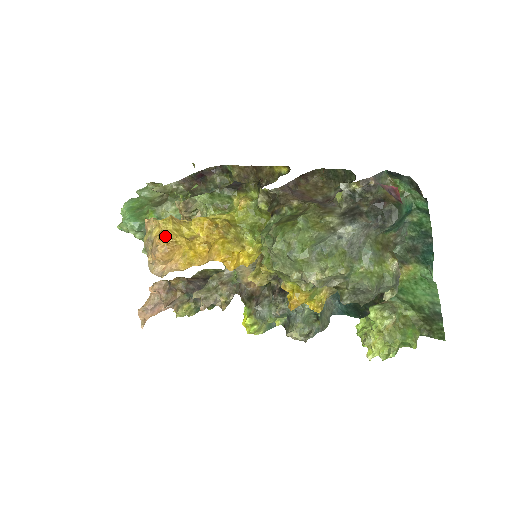
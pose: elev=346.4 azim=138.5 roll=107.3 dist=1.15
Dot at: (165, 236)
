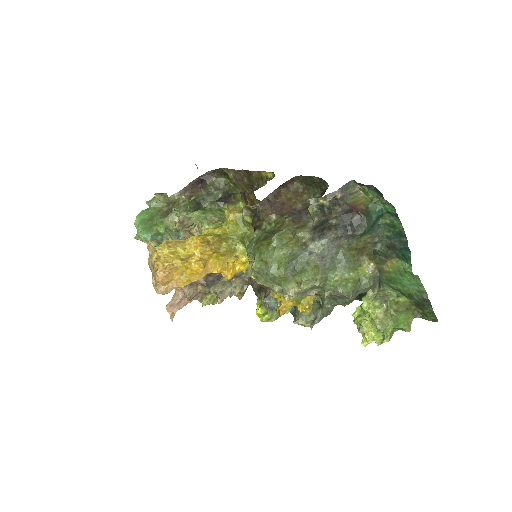
Dot at: (162, 261)
